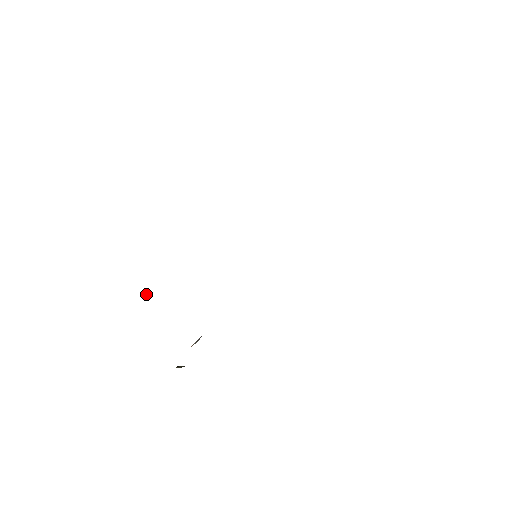
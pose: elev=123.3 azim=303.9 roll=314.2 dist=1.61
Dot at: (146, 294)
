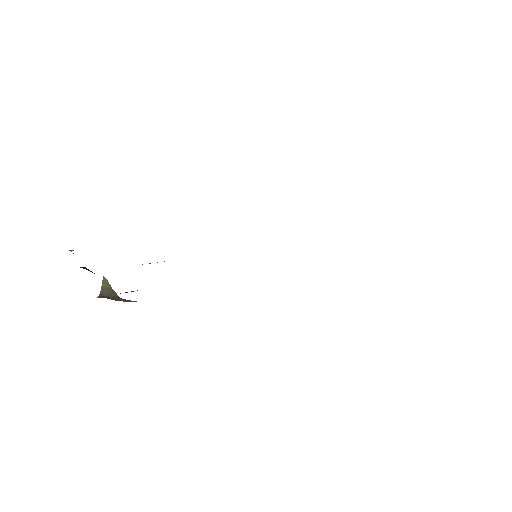
Dot at: (71, 250)
